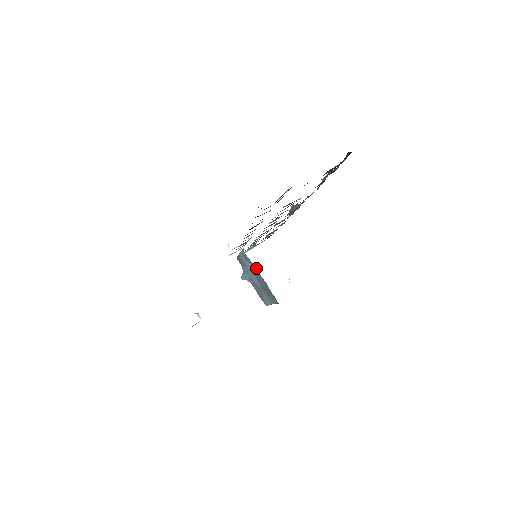
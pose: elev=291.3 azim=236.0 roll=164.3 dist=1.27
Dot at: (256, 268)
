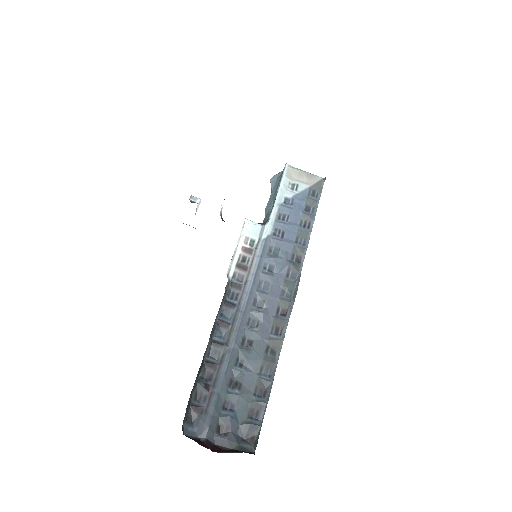
Dot at: occluded
